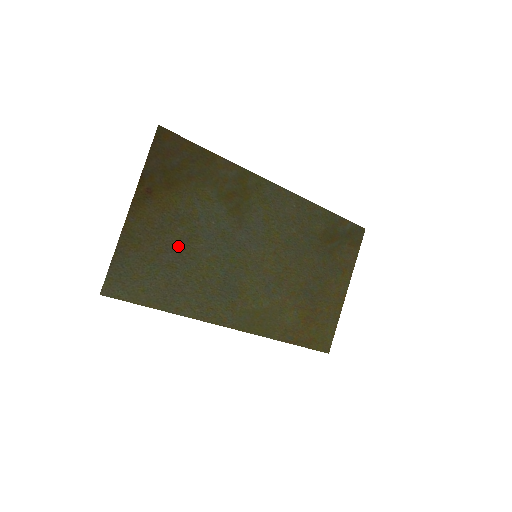
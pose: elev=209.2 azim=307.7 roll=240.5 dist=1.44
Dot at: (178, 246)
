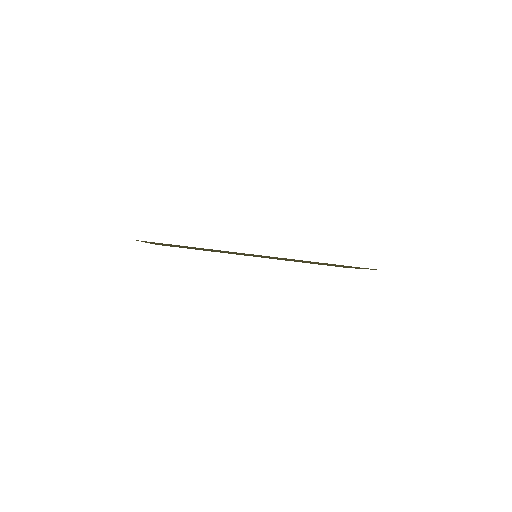
Dot at: occluded
